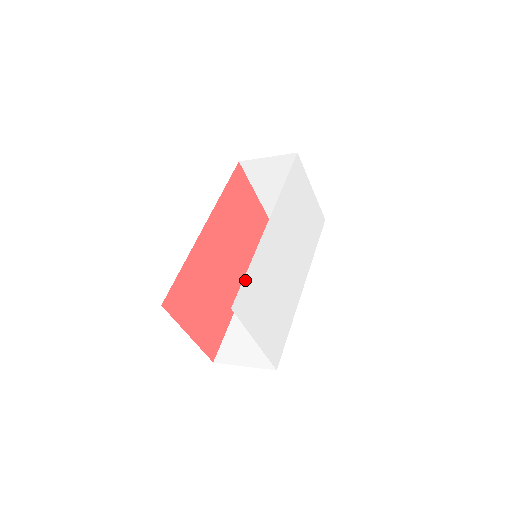
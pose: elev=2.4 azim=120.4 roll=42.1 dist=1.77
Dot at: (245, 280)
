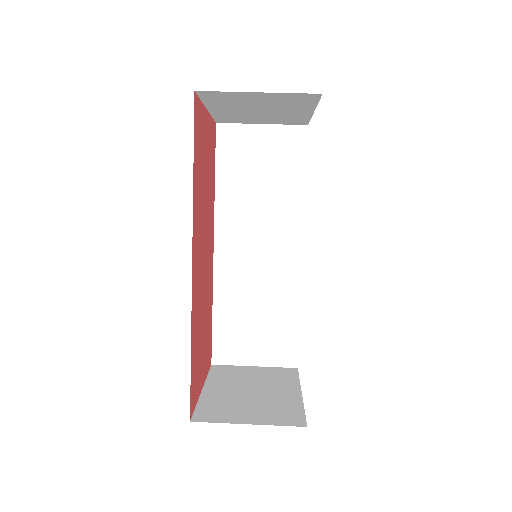
Dot at: occluded
